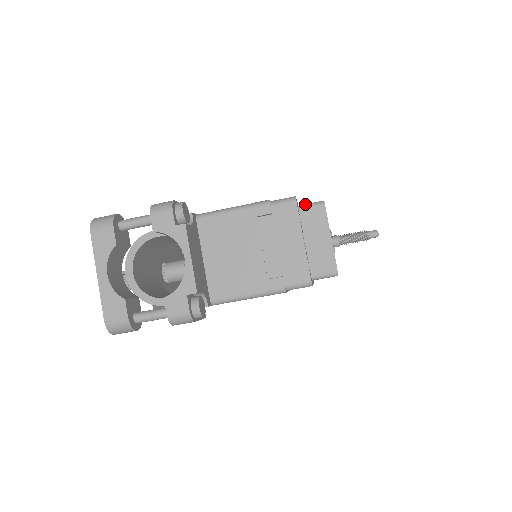
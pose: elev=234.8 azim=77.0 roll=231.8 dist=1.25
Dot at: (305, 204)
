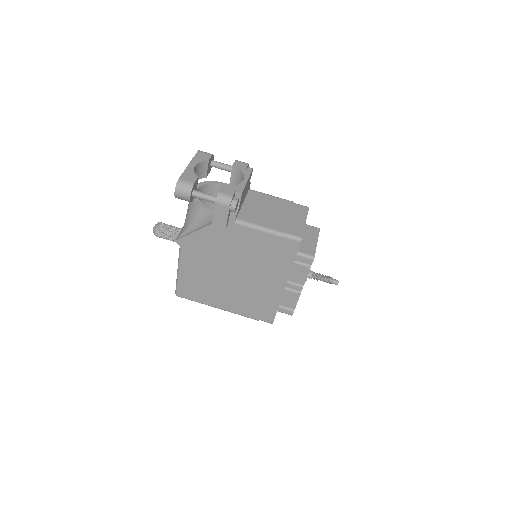
Dot at: (308, 225)
